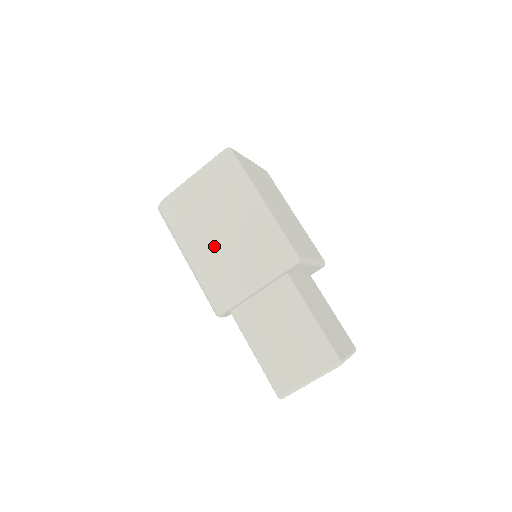
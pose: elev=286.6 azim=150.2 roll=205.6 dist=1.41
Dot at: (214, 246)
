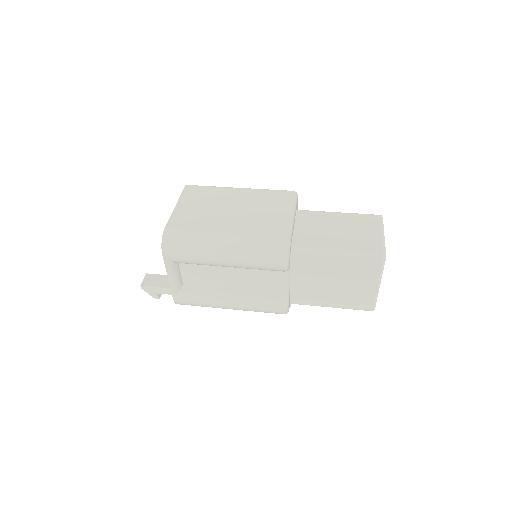
Dot at: (237, 220)
